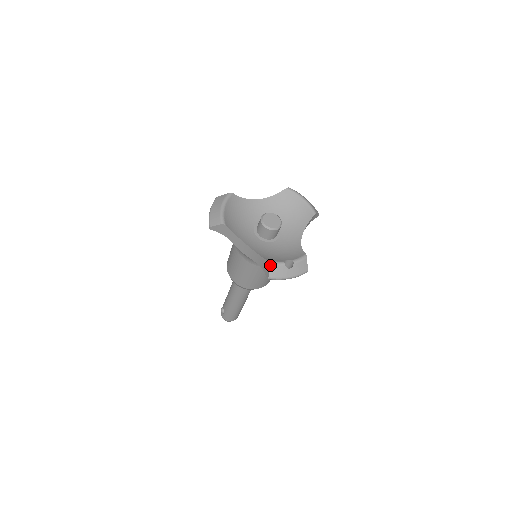
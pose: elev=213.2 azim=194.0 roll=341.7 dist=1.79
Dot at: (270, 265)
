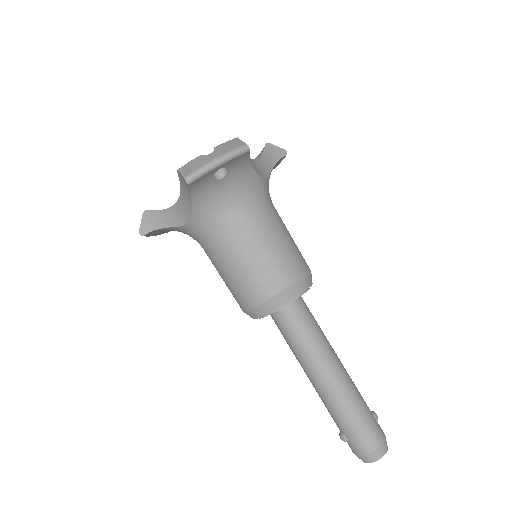
Dot at: (181, 169)
